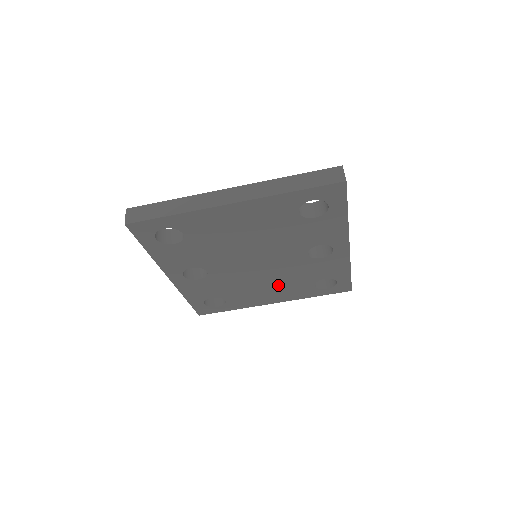
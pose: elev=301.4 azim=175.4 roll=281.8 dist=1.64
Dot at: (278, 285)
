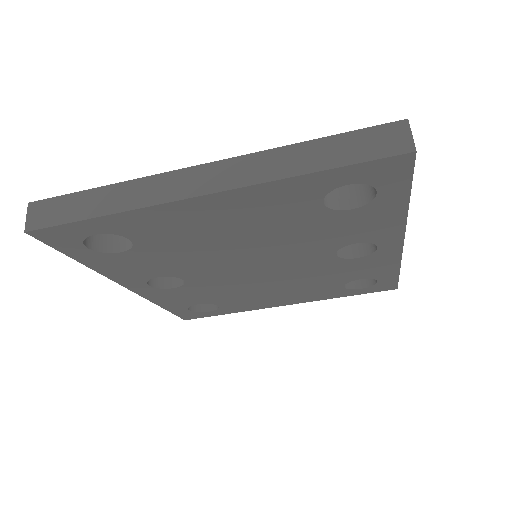
Dot at: (291, 288)
